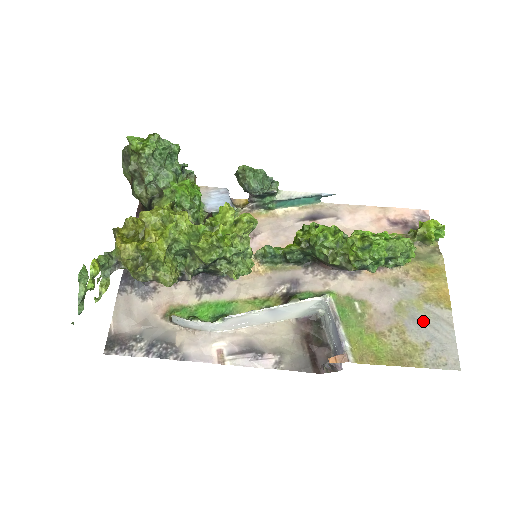
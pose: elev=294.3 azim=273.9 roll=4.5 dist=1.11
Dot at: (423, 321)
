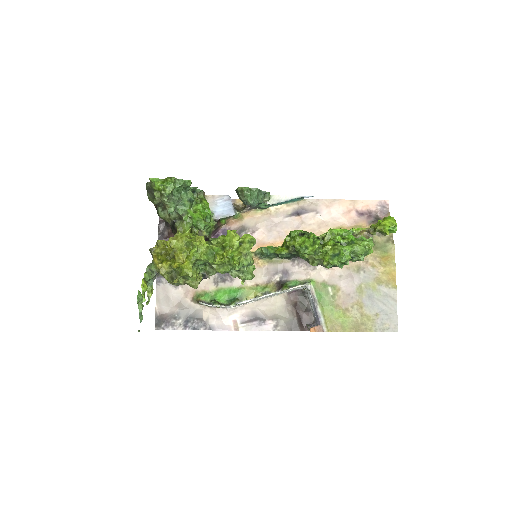
Dot at: (376, 298)
